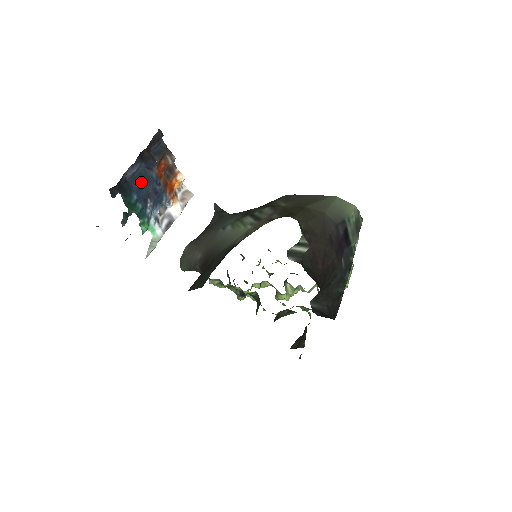
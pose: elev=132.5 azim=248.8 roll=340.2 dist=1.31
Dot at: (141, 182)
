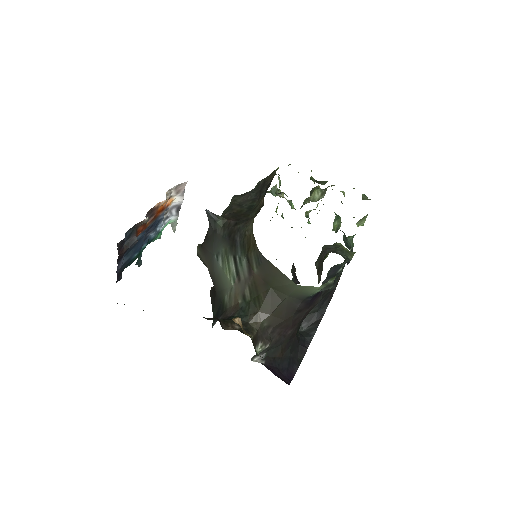
Dot at: (133, 248)
